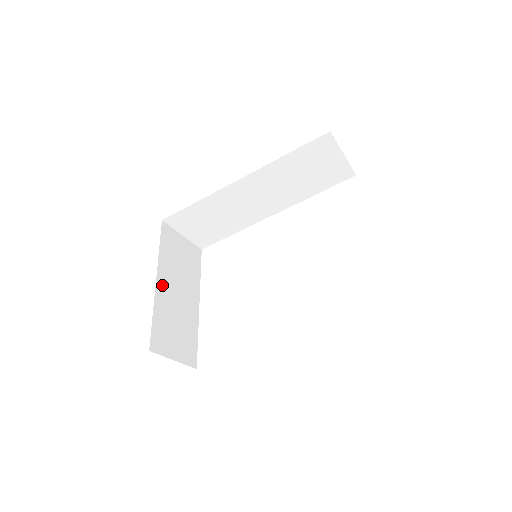
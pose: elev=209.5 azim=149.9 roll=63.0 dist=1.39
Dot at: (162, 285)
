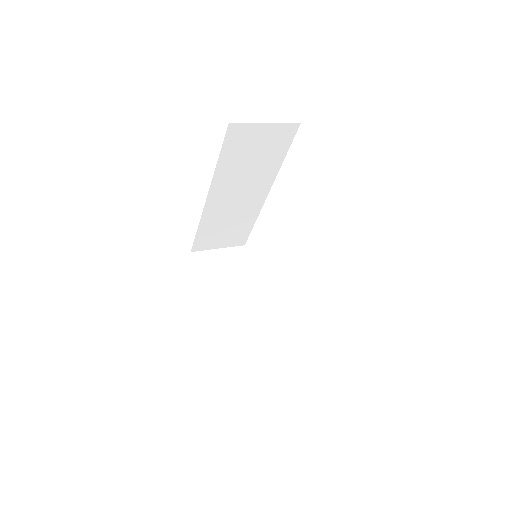
Dot at: (213, 308)
